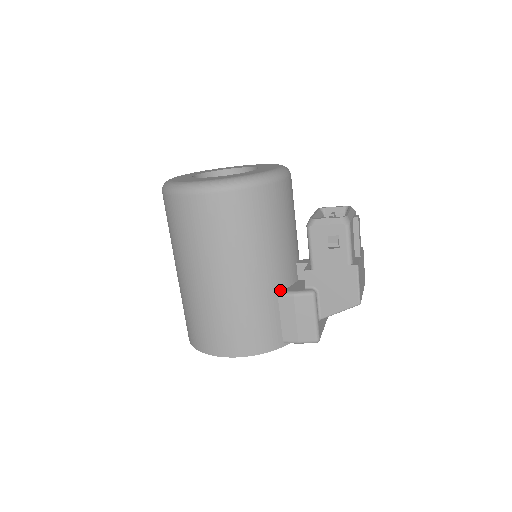
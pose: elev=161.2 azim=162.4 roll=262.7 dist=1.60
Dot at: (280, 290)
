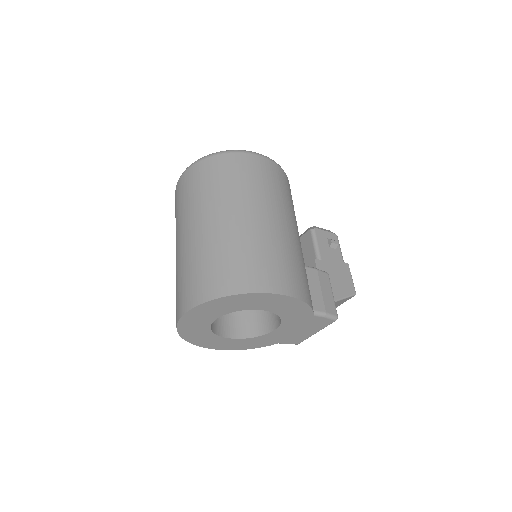
Dot at: occluded
